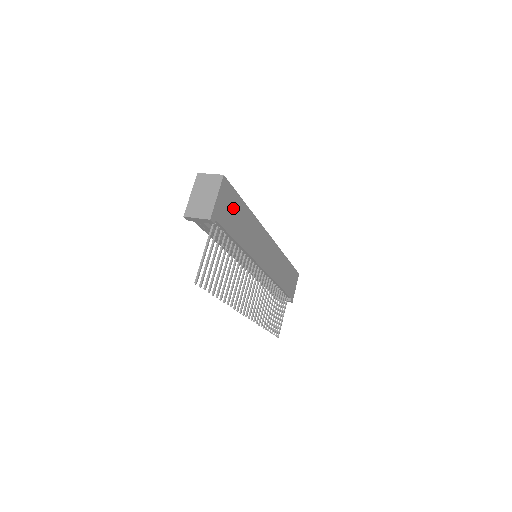
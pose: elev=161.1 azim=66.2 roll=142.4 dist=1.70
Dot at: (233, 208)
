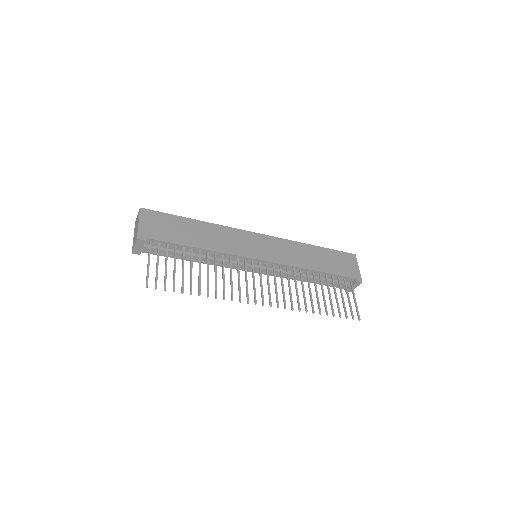
Dot at: (170, 225)
